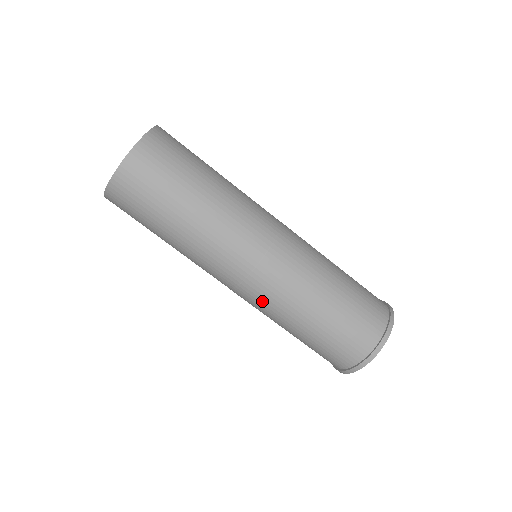
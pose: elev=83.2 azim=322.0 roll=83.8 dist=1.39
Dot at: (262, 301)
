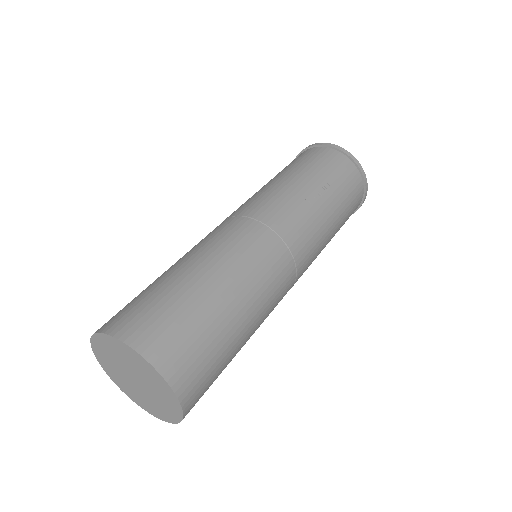
Dot at: occluded
